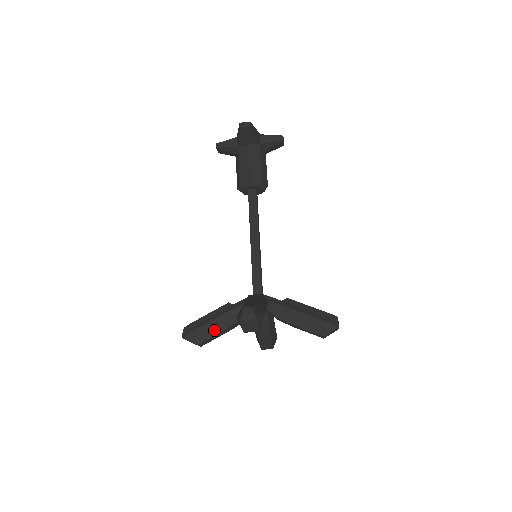
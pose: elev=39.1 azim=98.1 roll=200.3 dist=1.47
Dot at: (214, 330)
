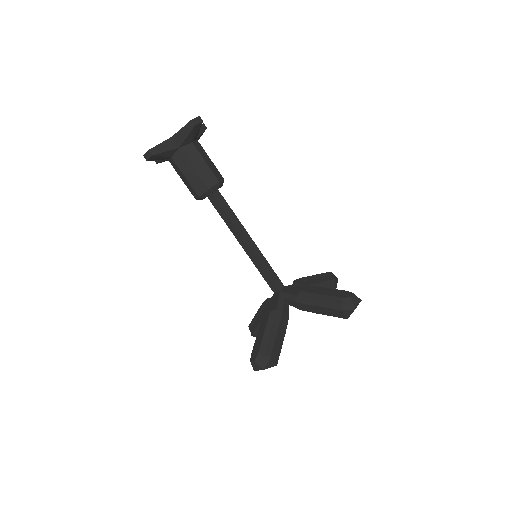
Dot at: occluded
